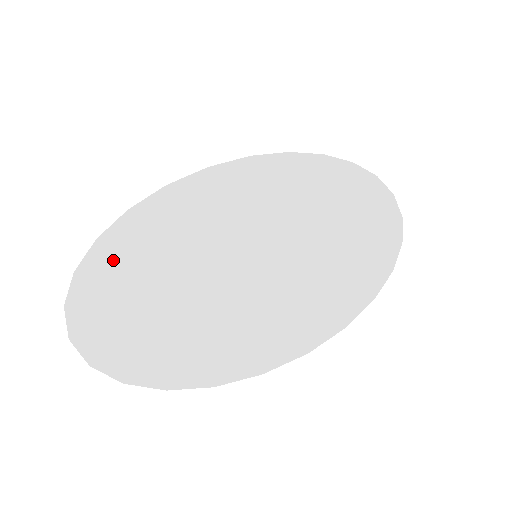
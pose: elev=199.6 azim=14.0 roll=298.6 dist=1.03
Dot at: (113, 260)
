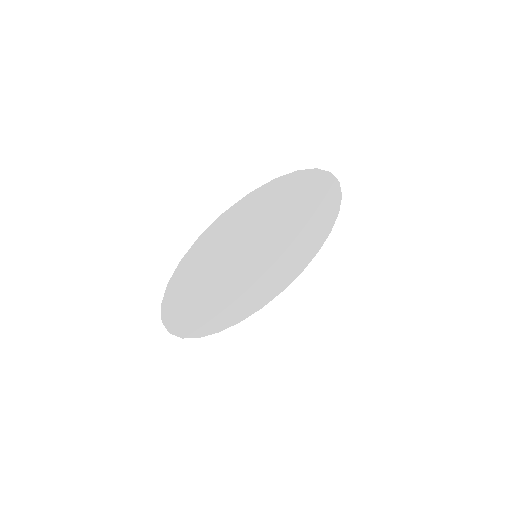
Dot at: (179, 291)
